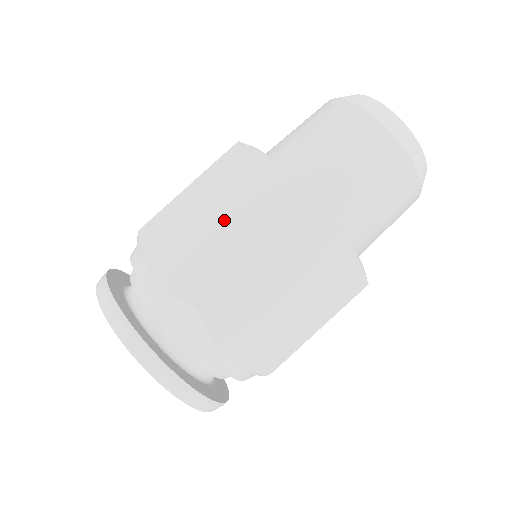
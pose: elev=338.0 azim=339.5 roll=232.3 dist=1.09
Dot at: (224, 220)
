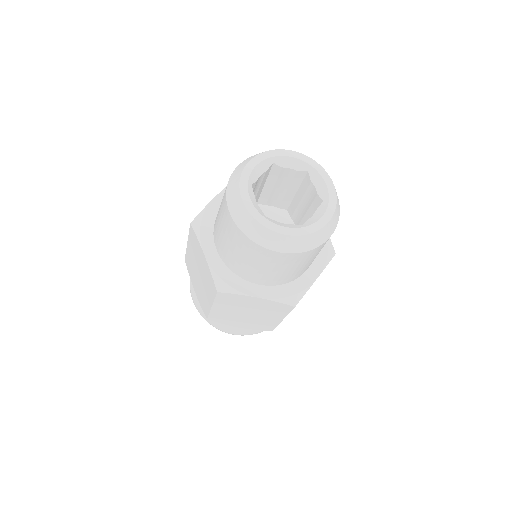
Dot at: (251, 314)
